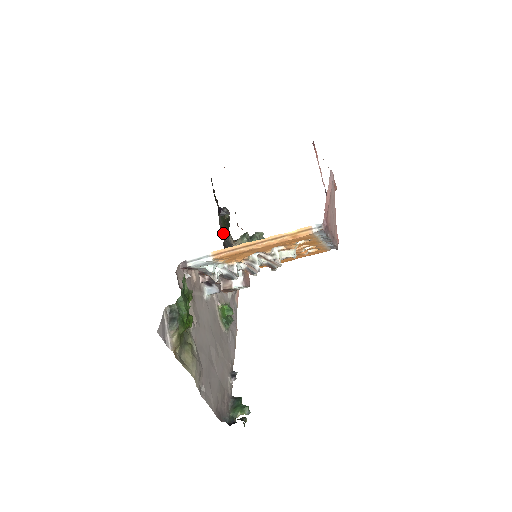
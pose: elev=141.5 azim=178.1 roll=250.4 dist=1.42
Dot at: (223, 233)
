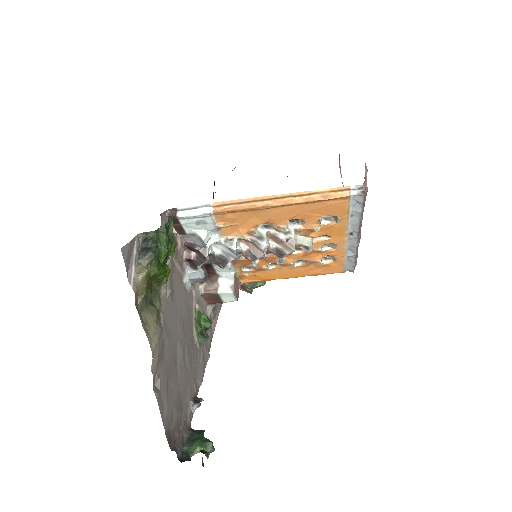
Dot at: occluded
